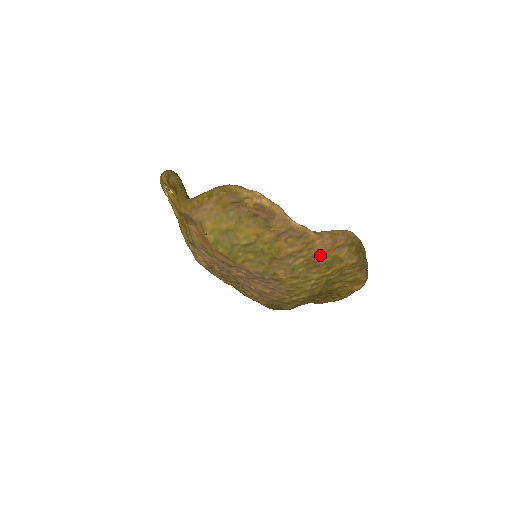
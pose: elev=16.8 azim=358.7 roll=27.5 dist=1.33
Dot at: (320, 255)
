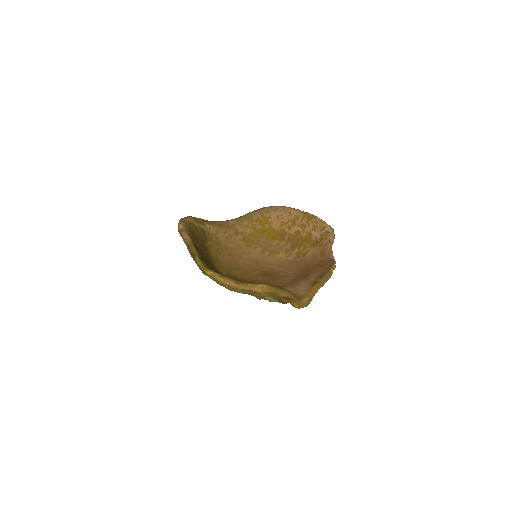
Dot at: occluded
